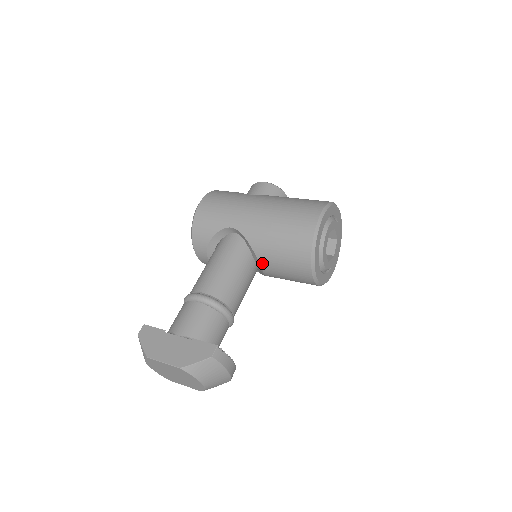
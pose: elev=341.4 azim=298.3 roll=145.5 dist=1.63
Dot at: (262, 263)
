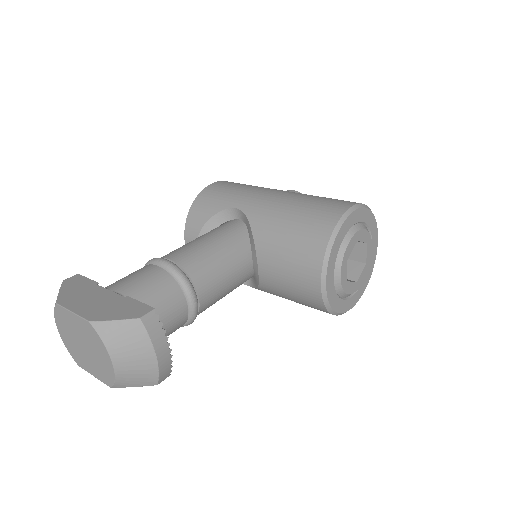
Dot at: (260, 257)
